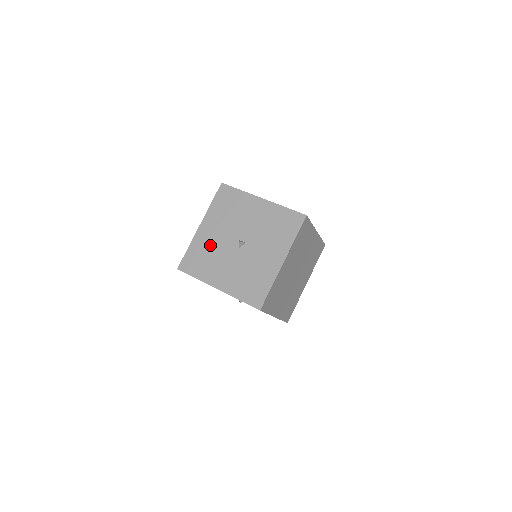
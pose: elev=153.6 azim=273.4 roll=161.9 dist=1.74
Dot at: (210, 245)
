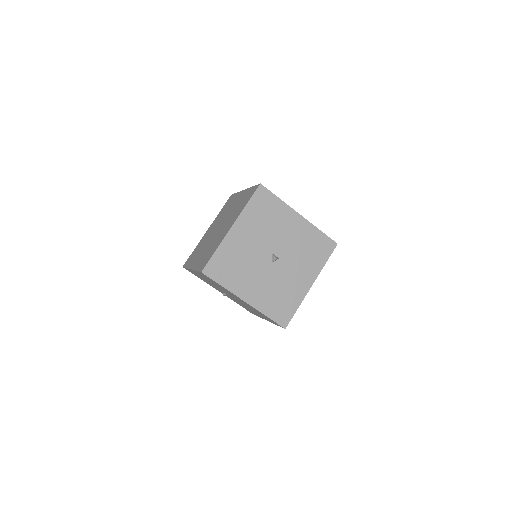
Dot at: (242, 253)
